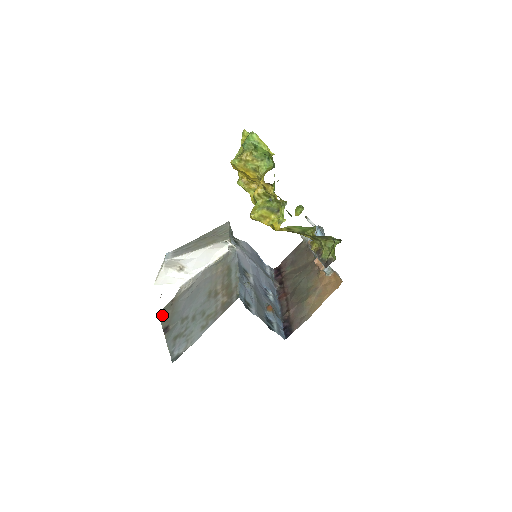
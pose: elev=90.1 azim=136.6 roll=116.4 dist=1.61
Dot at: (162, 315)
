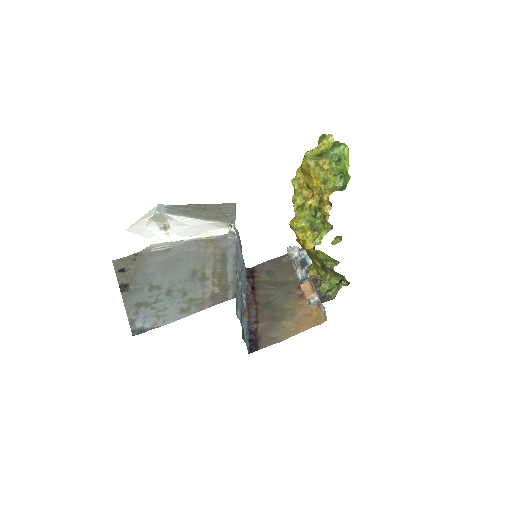
Dot at: (119, 266)
